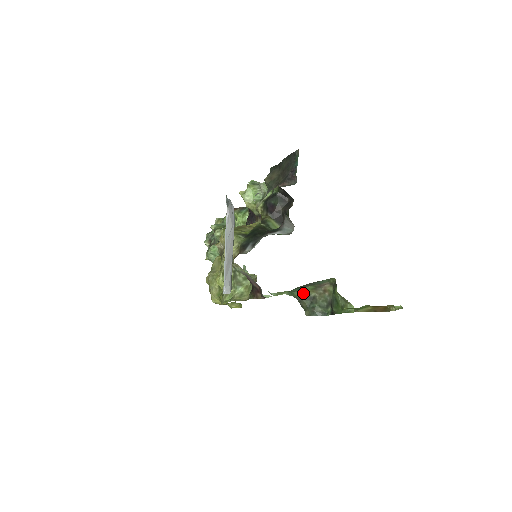
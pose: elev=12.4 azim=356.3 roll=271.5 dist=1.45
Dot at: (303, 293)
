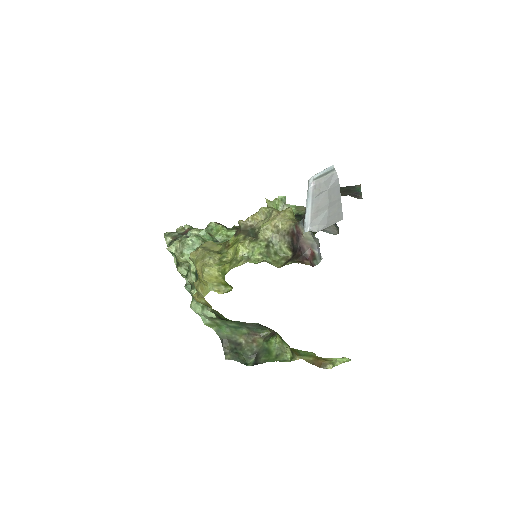
Dot at: (233, 334)
